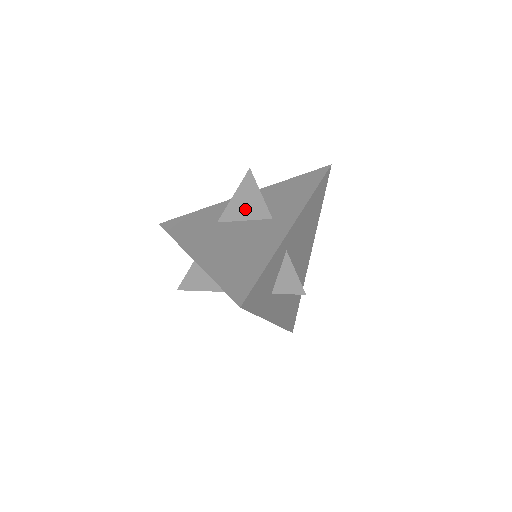
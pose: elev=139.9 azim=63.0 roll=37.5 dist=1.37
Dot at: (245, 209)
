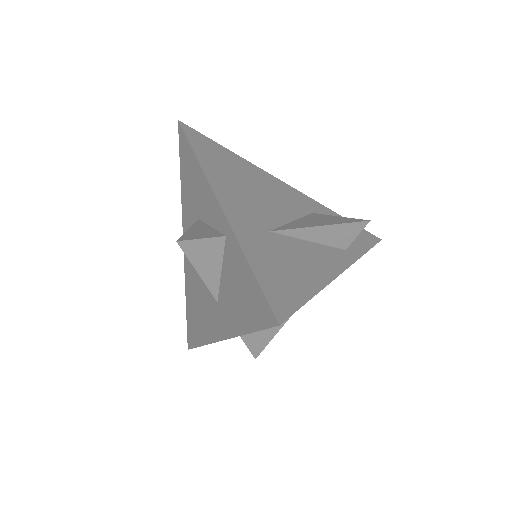
Dot at: occluded
